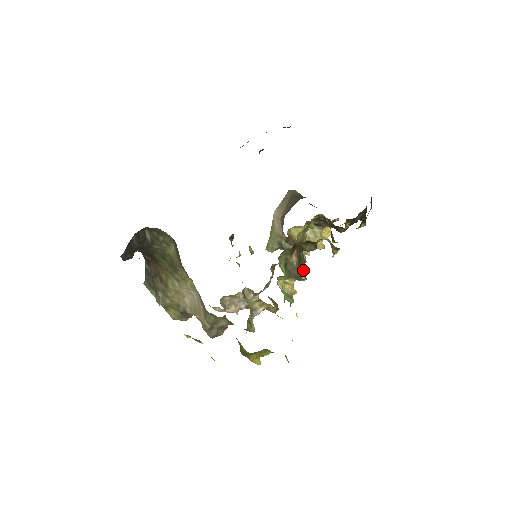
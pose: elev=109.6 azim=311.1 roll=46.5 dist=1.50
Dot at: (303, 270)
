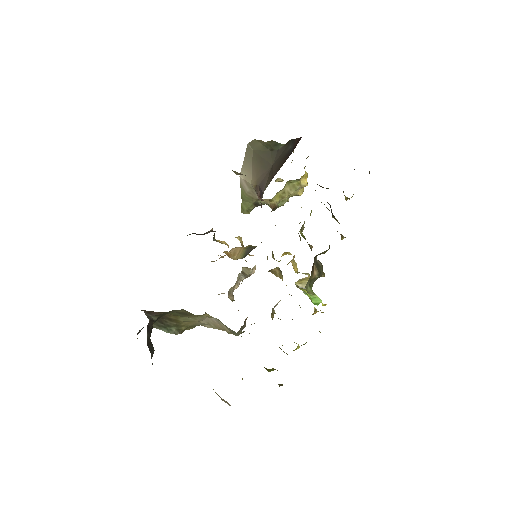
Dot at: (322, 272)
